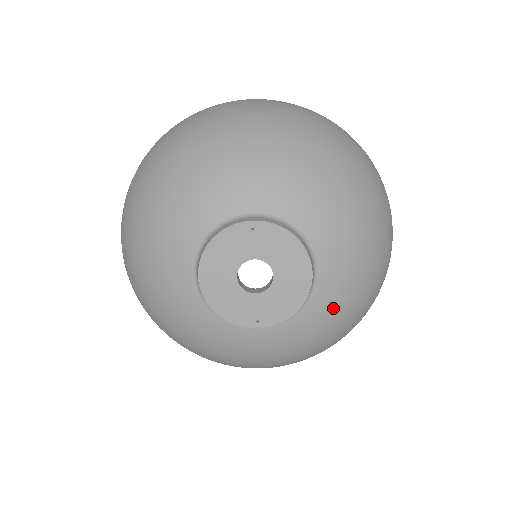
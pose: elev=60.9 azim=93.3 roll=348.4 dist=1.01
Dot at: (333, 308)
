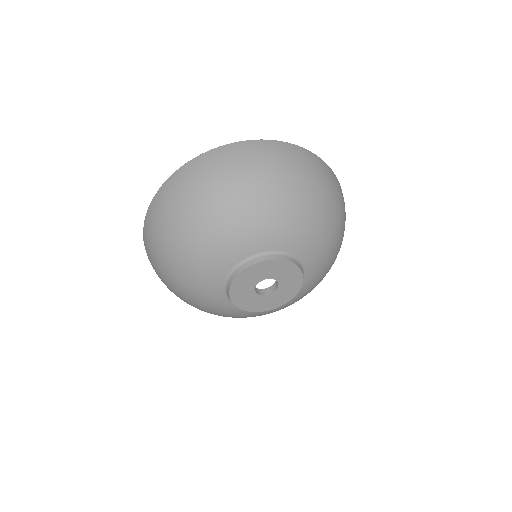
Dot at: (284, 307)
